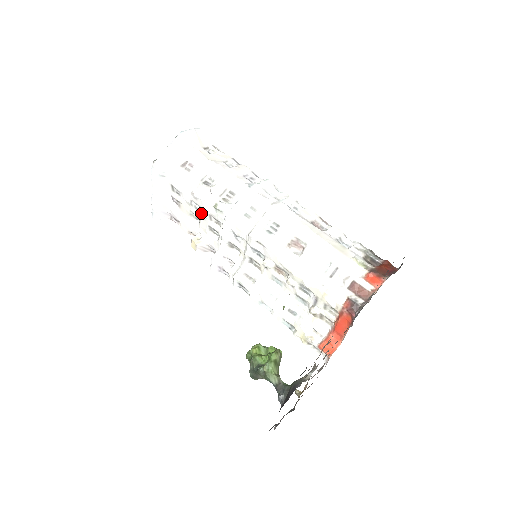
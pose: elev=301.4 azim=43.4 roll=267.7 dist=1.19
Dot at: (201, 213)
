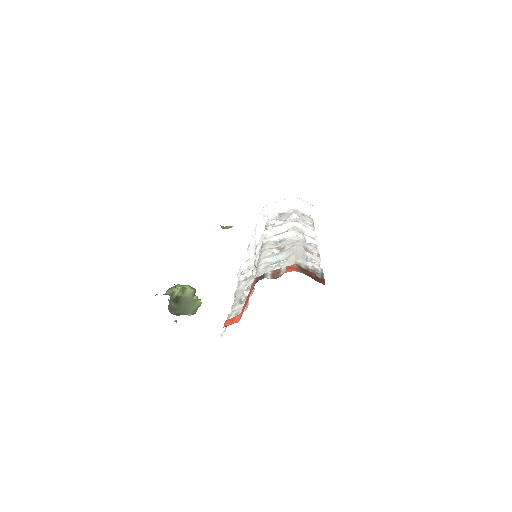
Dot at: occluded
